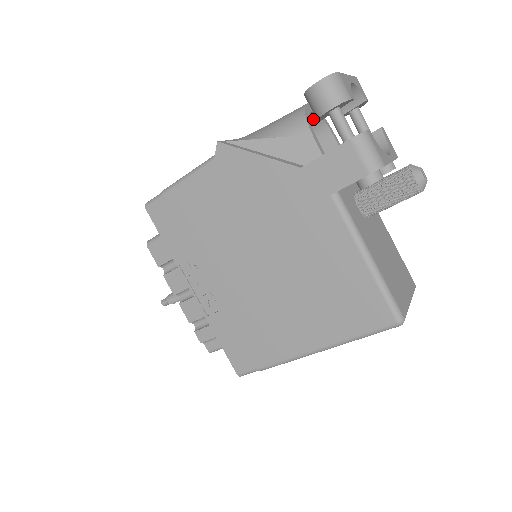
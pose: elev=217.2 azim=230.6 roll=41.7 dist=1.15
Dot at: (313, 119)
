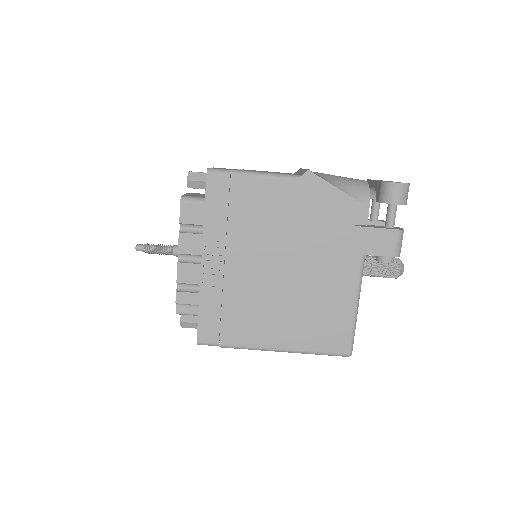
Dot at: occluded
